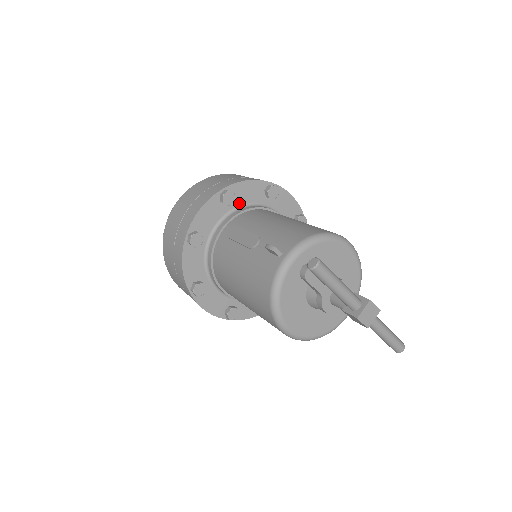
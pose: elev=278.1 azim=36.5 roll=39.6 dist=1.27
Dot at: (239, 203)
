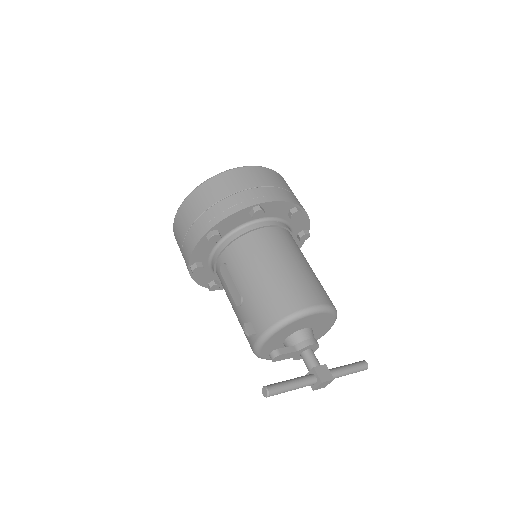
Dot at: (227, 231)
